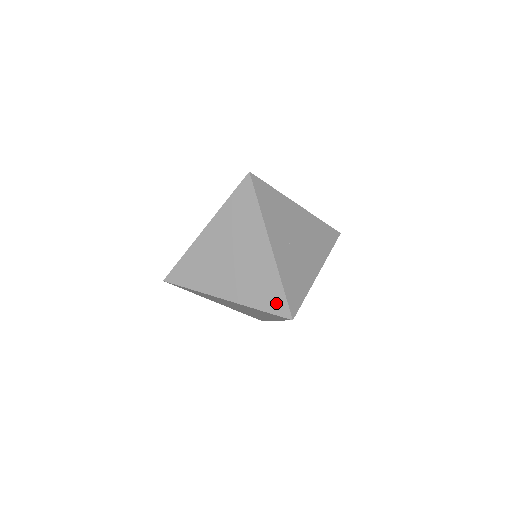
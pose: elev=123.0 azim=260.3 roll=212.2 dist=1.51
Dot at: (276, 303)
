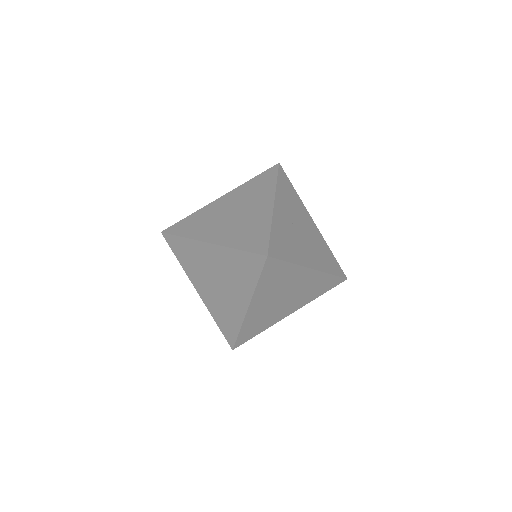
Dot at: (257, 243)
